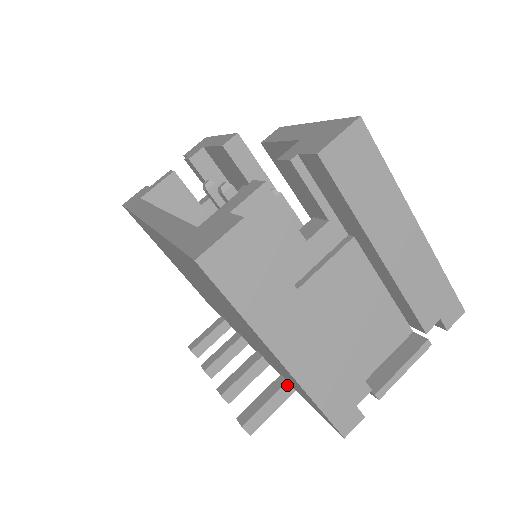
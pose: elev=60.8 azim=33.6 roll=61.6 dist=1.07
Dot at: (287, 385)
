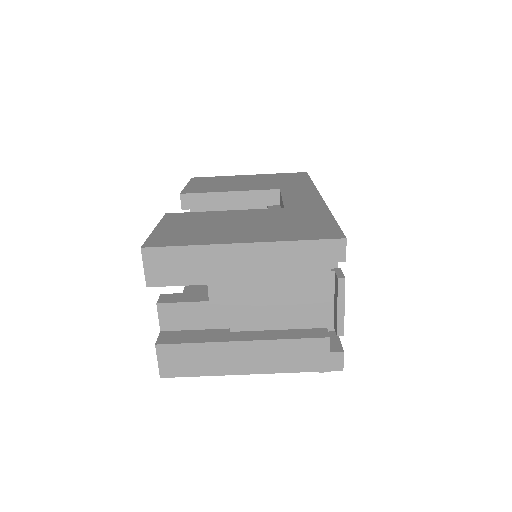
Dot at: occluded
